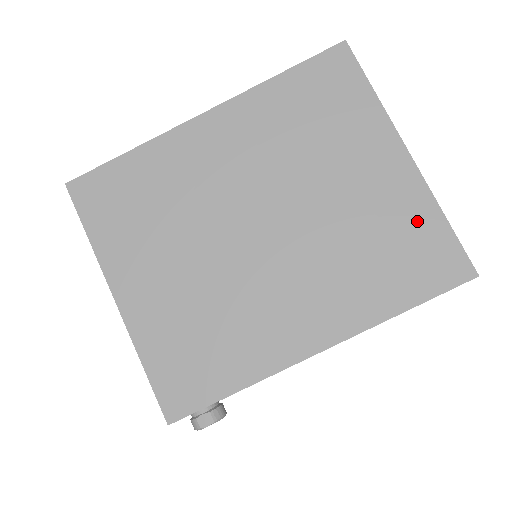
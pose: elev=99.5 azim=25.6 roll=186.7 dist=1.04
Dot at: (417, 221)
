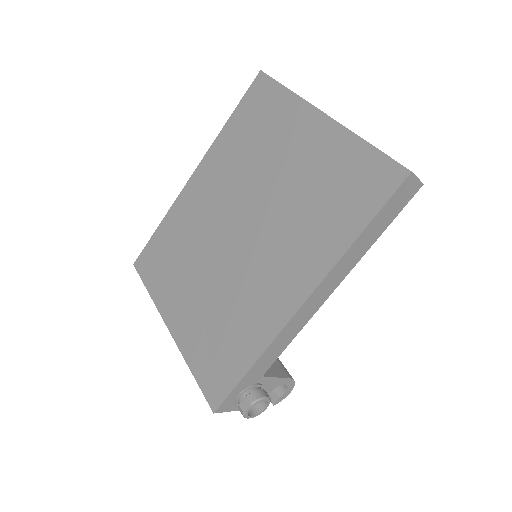
Dot at: (344, 158)
